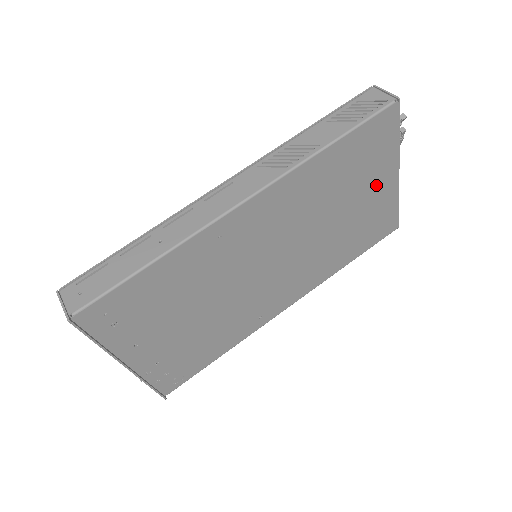
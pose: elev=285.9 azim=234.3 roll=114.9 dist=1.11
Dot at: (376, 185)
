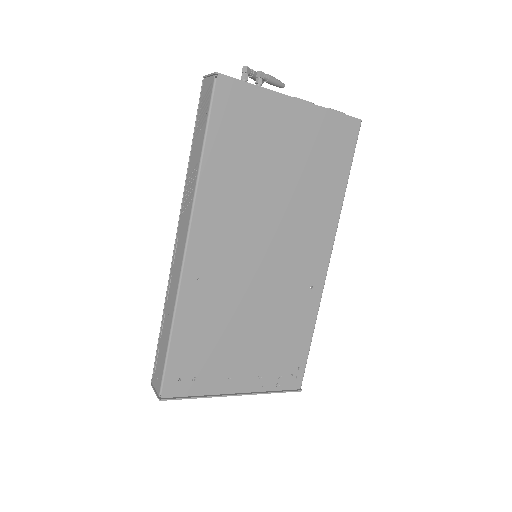
Dot at: (286, 127)
